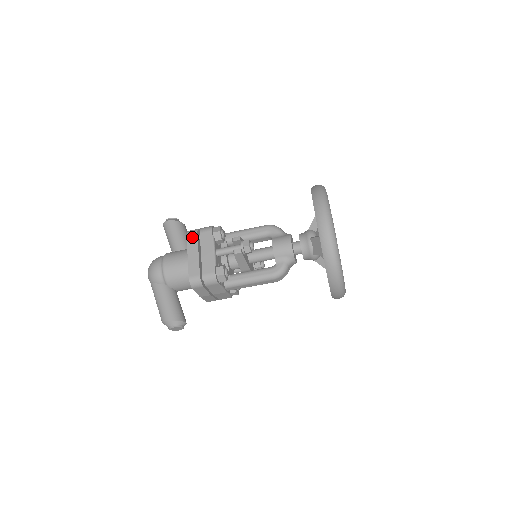
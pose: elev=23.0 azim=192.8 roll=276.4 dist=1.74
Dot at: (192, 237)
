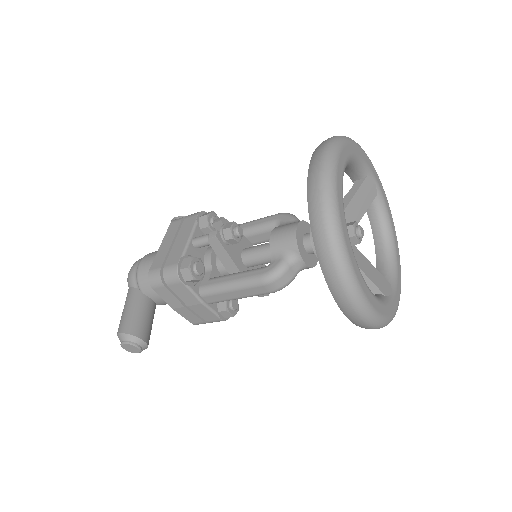
Dot at: (175, 224)
